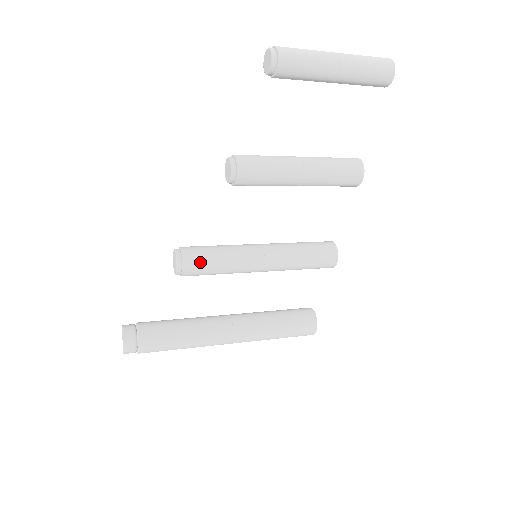
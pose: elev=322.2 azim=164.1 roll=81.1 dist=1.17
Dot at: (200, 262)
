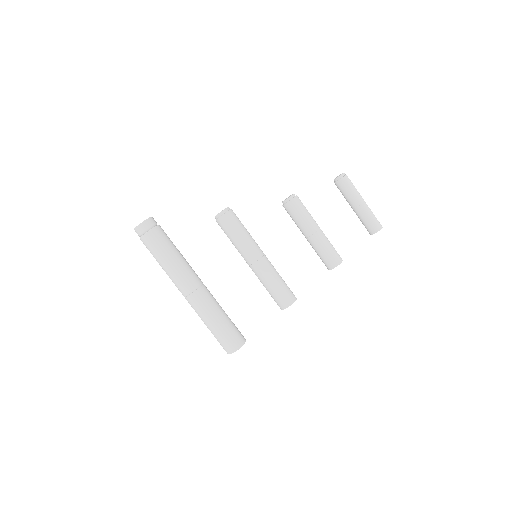
Dot at: (236, 220)
